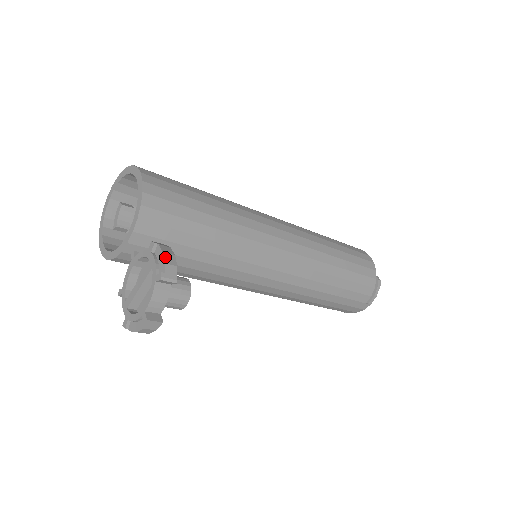
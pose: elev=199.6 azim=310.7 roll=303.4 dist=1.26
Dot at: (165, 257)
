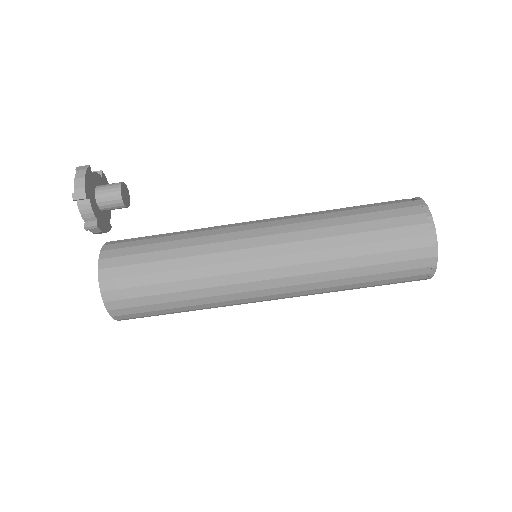
Dot at: occluded
